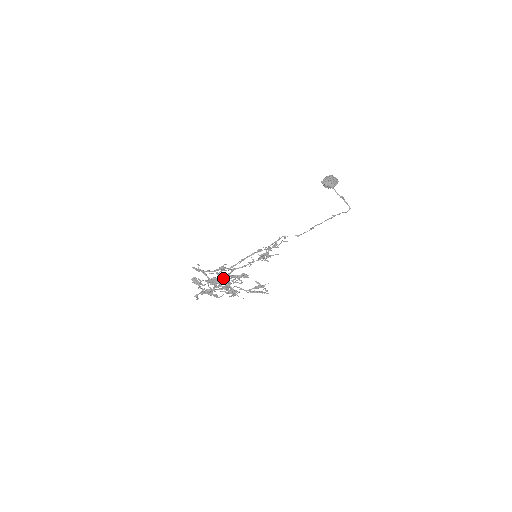
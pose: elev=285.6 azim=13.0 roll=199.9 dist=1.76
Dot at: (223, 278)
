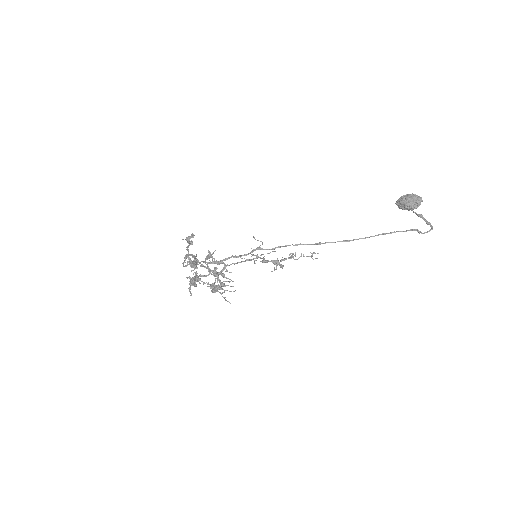
Dot at: occluded
